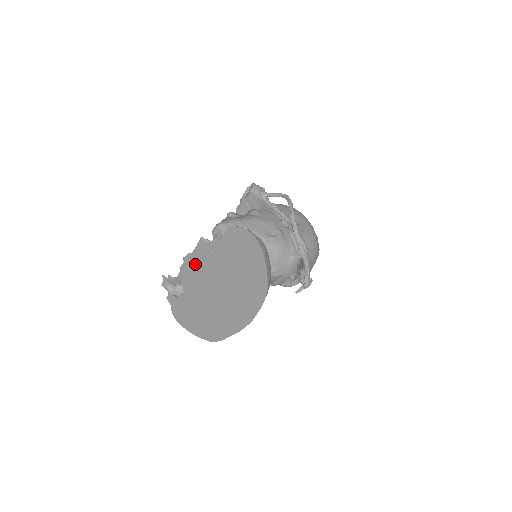
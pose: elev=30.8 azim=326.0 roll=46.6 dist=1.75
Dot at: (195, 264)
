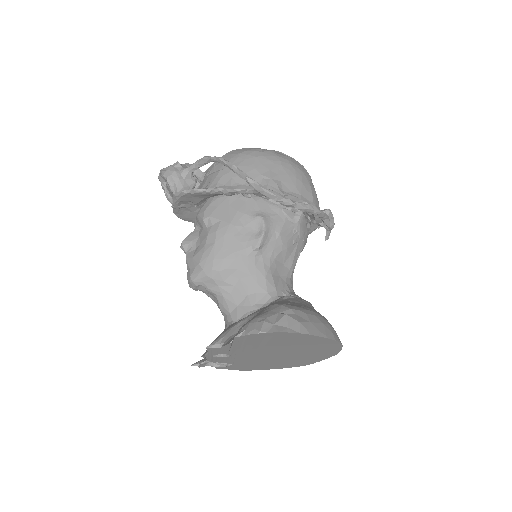
Dot at: occluded
